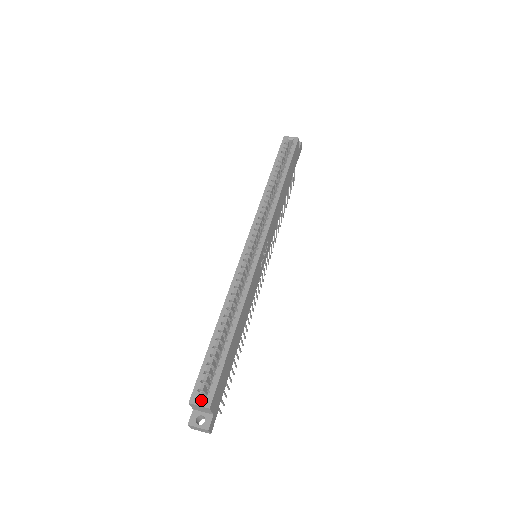
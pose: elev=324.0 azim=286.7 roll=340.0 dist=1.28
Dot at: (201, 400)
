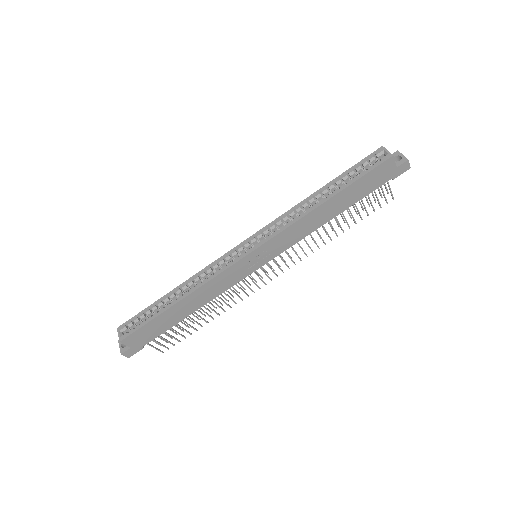
Dot at: occluded
